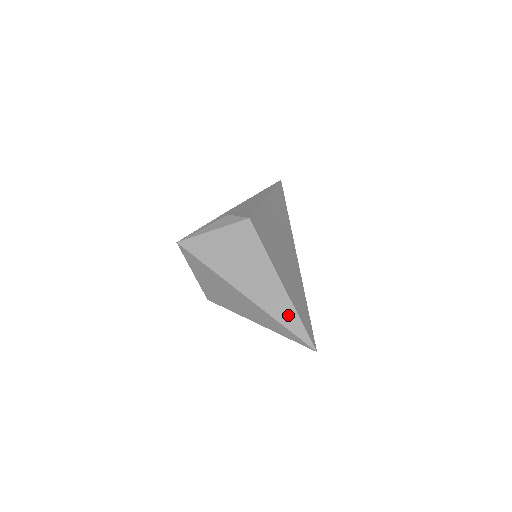
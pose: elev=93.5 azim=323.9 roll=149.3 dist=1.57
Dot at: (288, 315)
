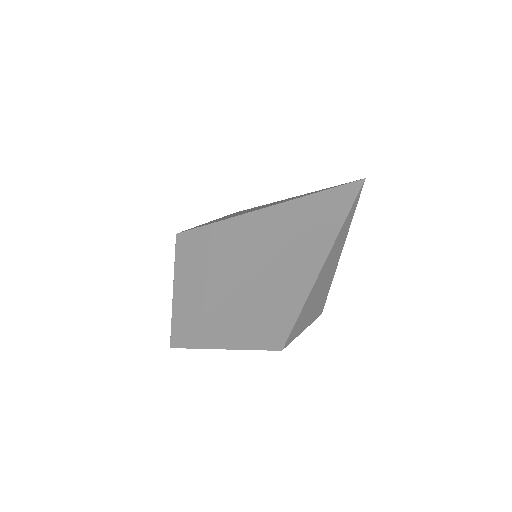
Dot at: (297, 214)
